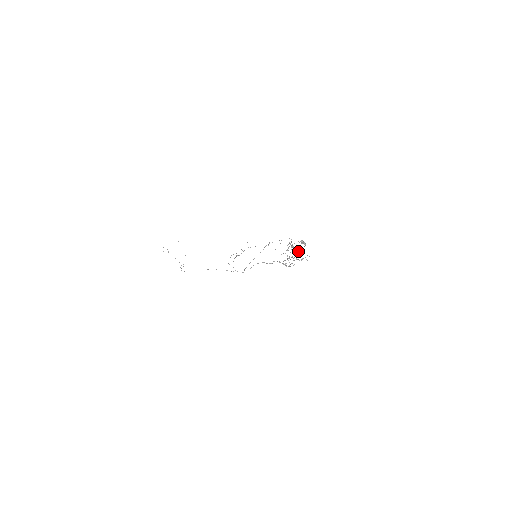
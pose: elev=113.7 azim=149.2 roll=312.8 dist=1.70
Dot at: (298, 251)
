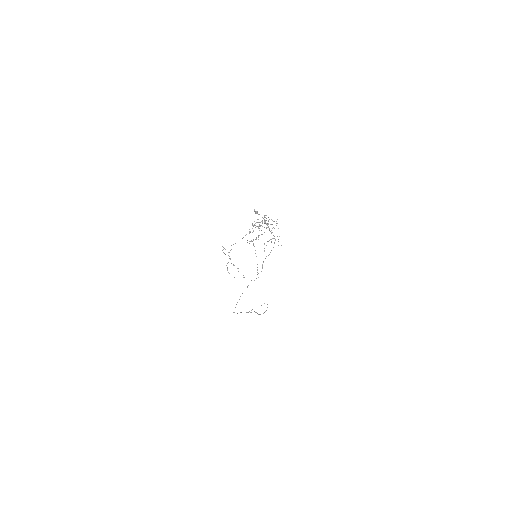
Dot at: (270, 224)
